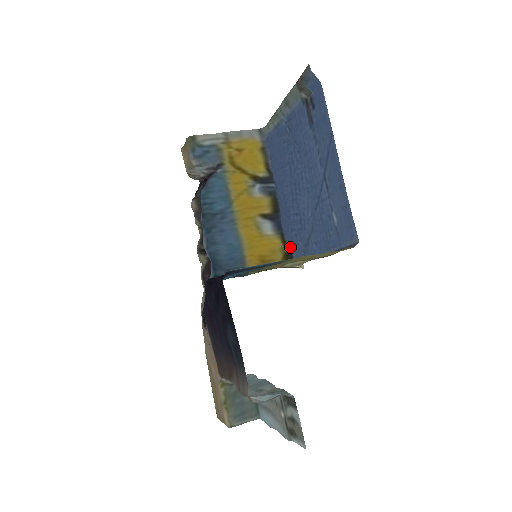
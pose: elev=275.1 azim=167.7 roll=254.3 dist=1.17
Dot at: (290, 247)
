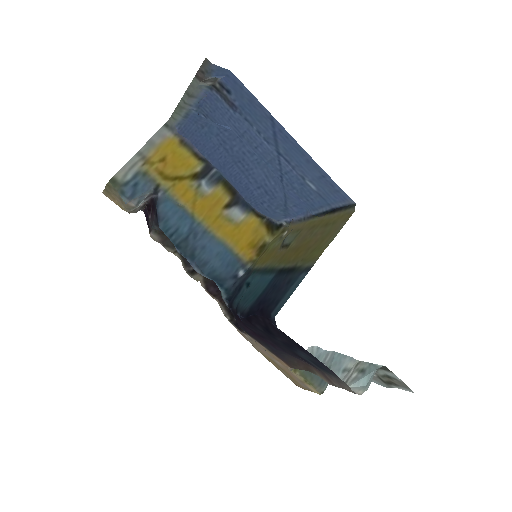
Dot at: (266, 216)
